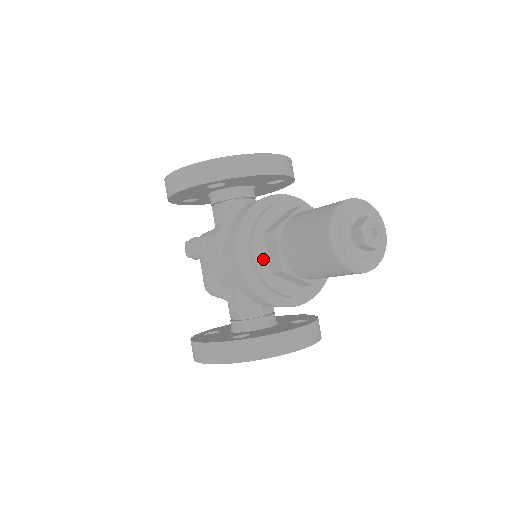
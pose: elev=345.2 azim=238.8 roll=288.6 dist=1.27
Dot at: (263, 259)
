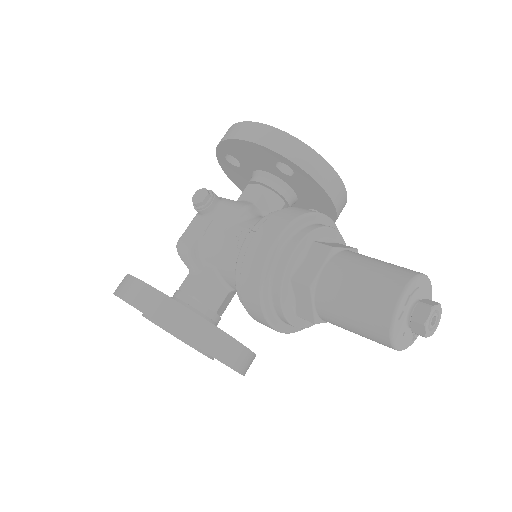
Dot at: (295, 262)
